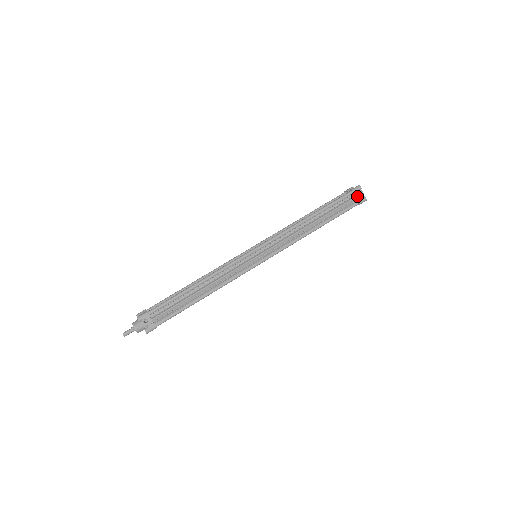
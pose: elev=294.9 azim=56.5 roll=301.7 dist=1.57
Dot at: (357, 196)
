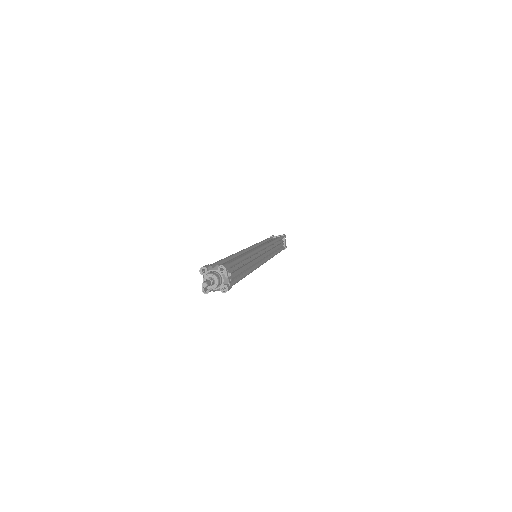
Dot at: (285, 242)
